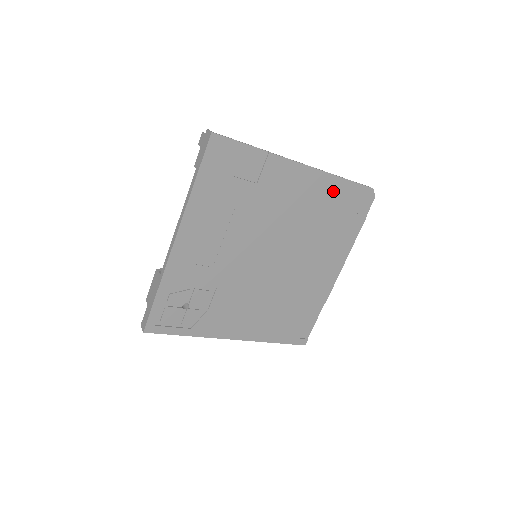
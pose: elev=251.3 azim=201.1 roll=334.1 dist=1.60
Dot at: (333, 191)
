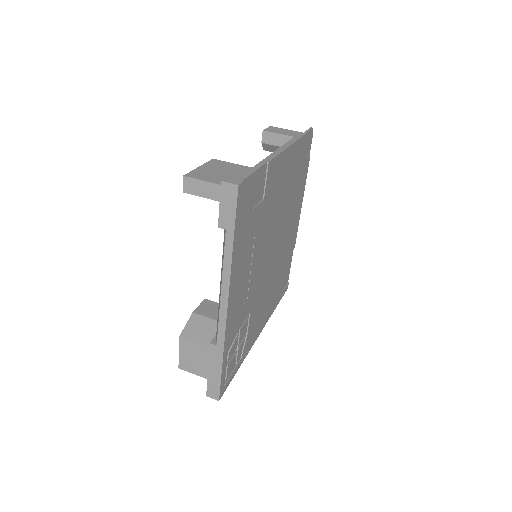
Dot at: (297, 155)
